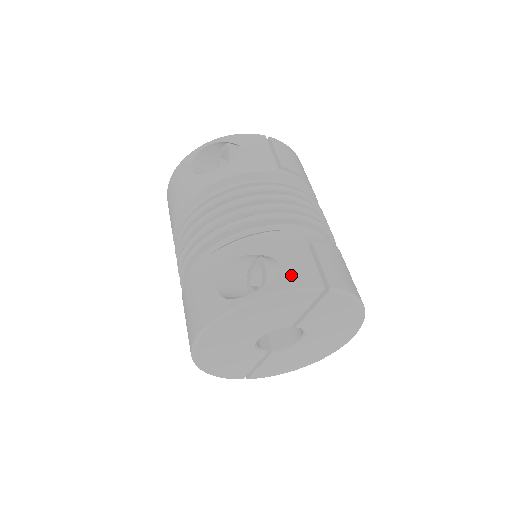
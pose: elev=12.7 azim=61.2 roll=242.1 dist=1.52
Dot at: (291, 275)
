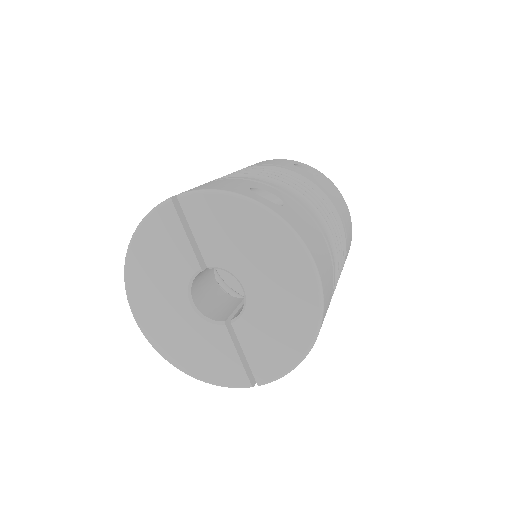
Dot at: occluded
